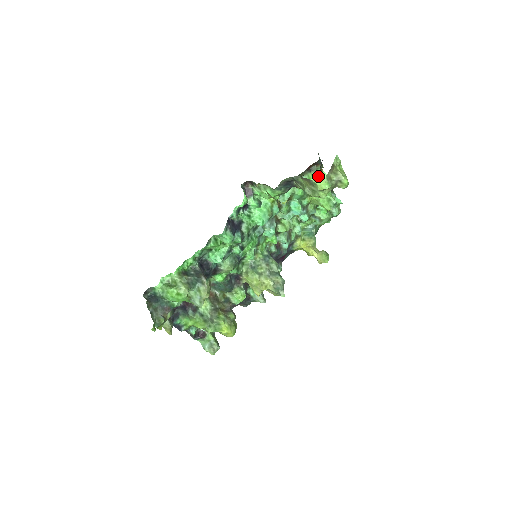
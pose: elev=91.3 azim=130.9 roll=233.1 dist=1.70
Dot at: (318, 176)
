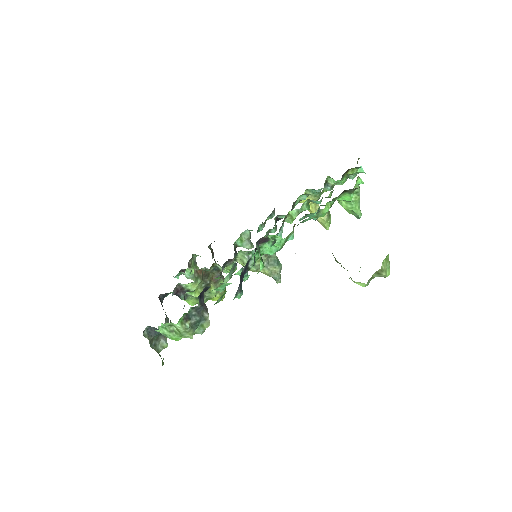
Dot at: (351, 196)
